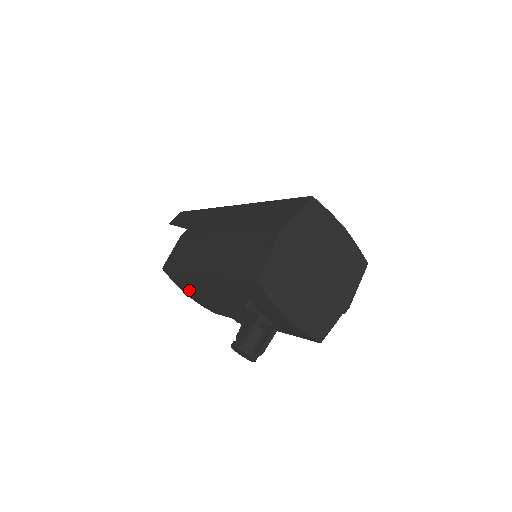
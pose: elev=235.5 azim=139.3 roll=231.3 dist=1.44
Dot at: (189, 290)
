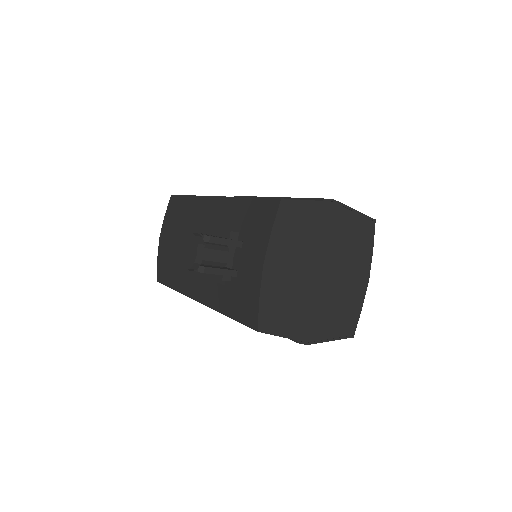
Dot at: (172, 226)
